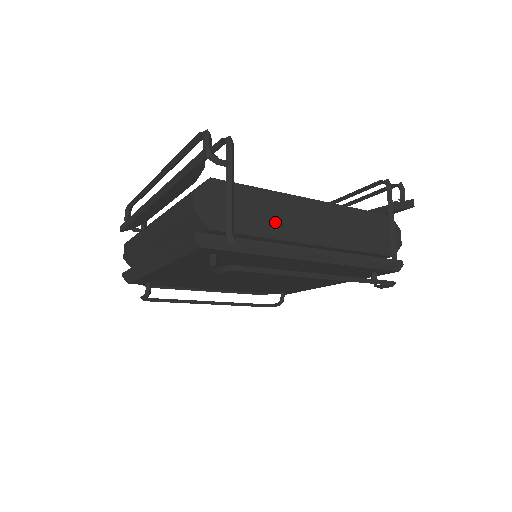
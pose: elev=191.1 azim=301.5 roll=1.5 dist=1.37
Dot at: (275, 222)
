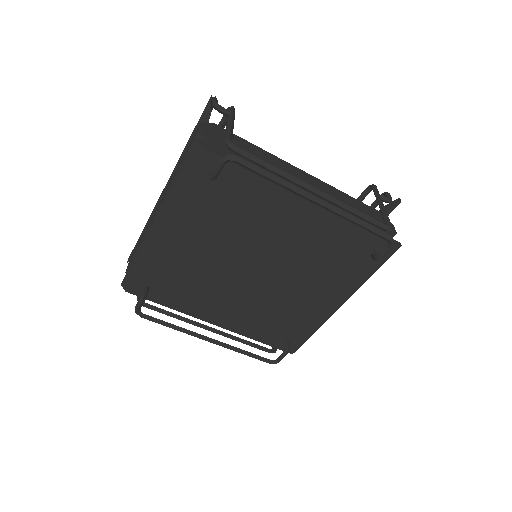
Dot at: occluded
